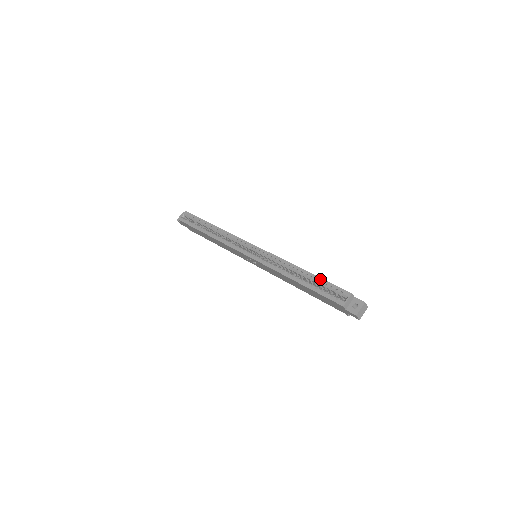
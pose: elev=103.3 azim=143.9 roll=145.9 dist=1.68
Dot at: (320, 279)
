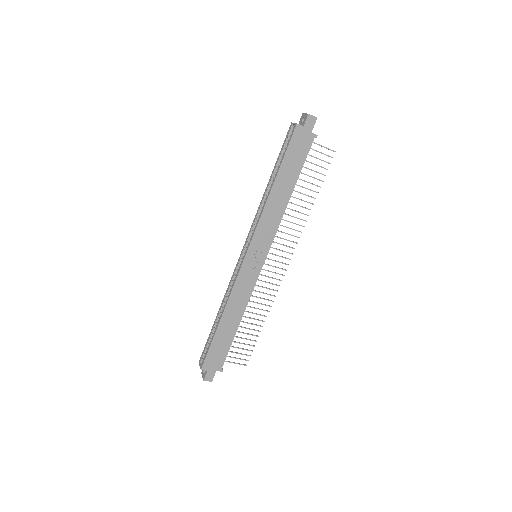
Dot at: (277, 159)
